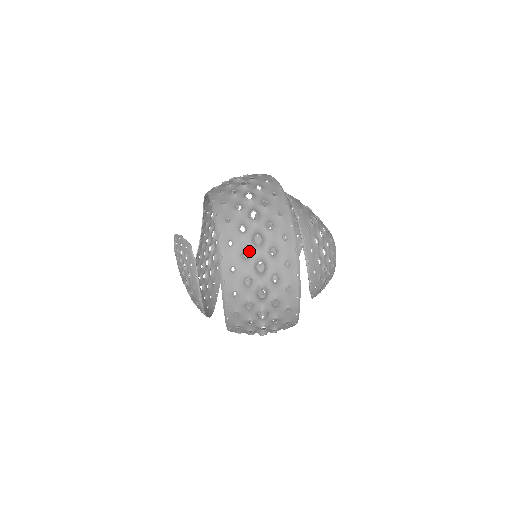
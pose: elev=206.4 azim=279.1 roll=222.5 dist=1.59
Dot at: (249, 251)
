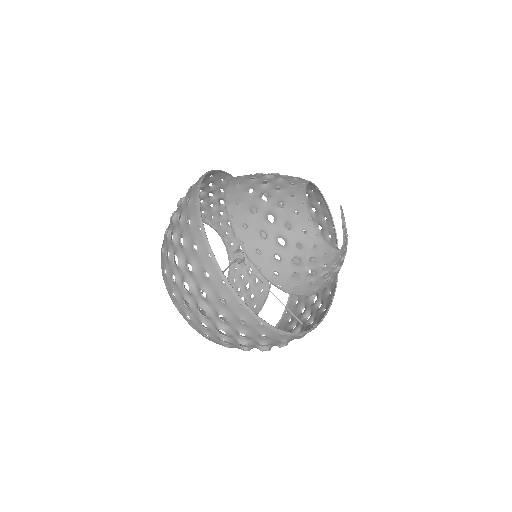
Dot at: (205, 321)
